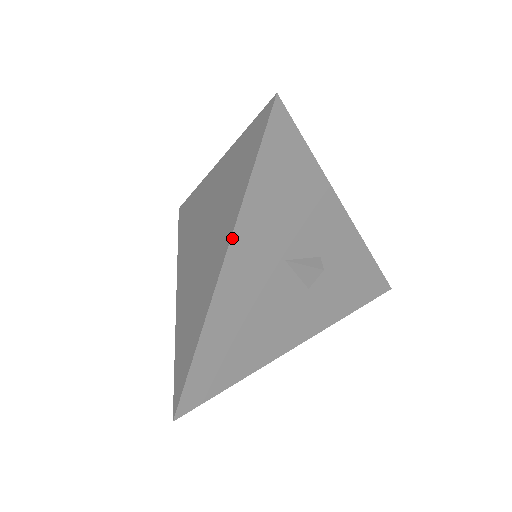
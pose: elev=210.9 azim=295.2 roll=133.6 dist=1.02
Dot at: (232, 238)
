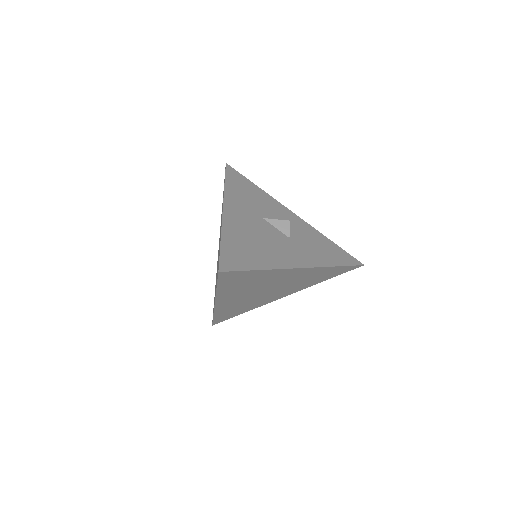
Dot at: (224, 198)
